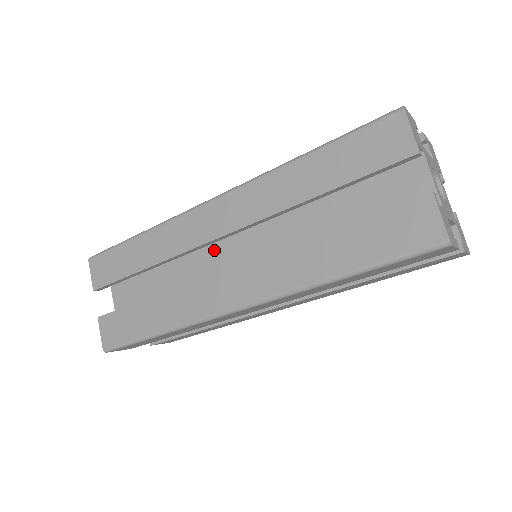
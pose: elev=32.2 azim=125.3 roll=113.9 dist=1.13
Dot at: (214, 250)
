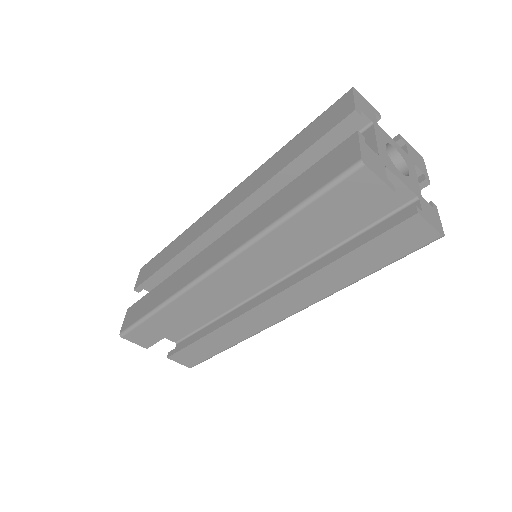
Dot at: occluded
